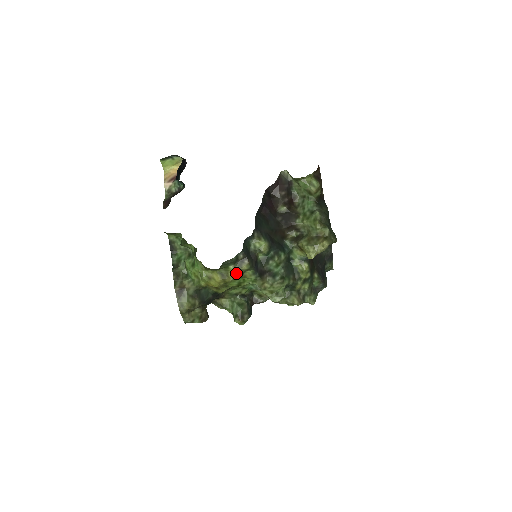
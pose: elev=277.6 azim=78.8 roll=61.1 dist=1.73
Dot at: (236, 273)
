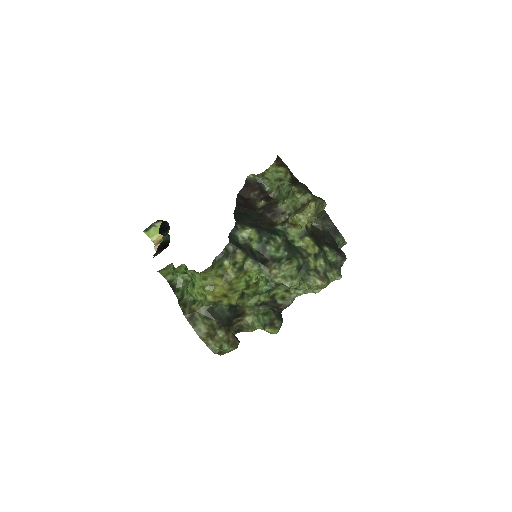
Dot at: (234, 268)
